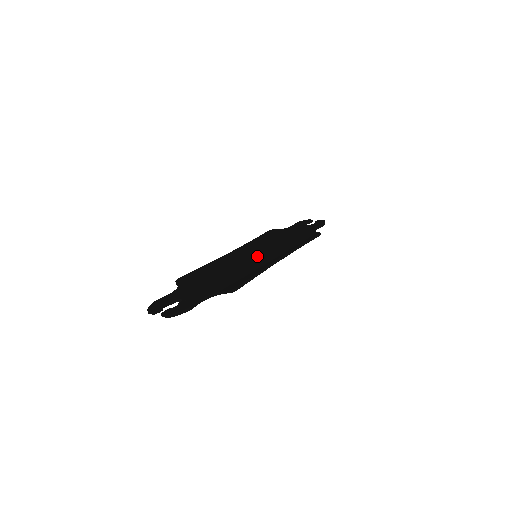
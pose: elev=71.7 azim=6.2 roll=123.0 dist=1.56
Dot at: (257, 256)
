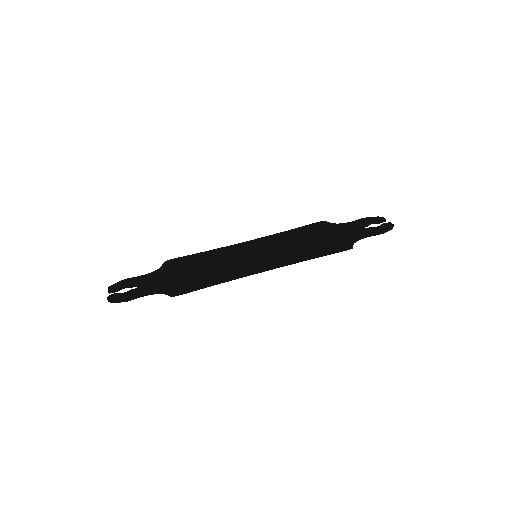
Dot at: (253, 257)
